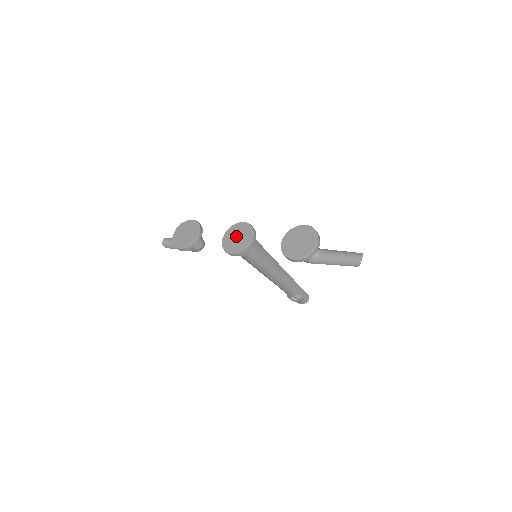
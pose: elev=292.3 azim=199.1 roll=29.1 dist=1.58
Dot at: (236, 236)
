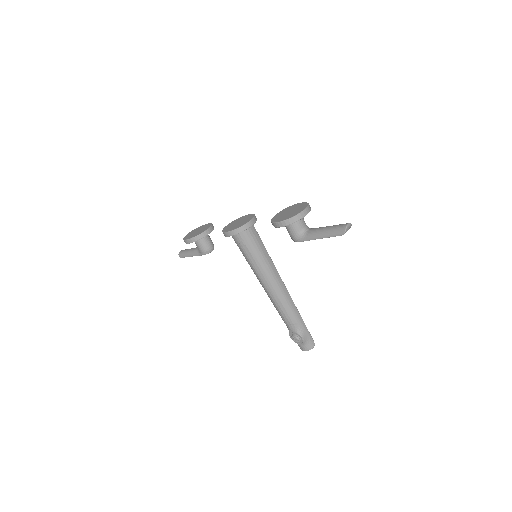
Dot at: (238, 222)
